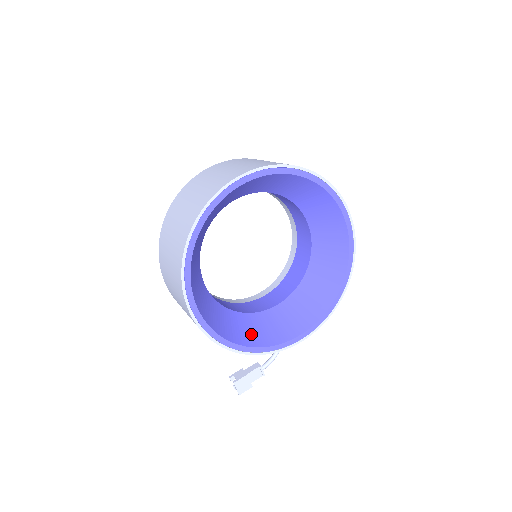
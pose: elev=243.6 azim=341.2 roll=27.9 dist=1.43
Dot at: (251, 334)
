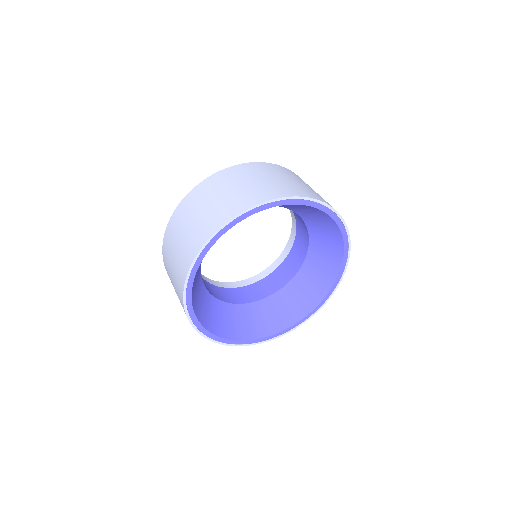
Dot at: (277, 318)
